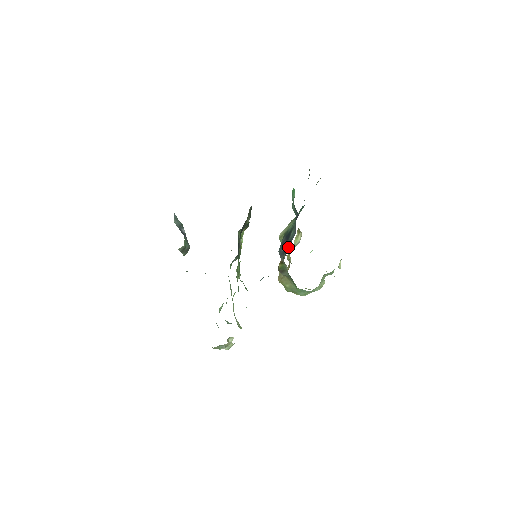
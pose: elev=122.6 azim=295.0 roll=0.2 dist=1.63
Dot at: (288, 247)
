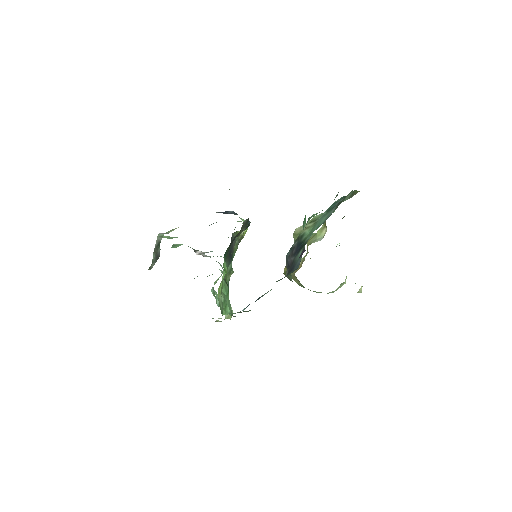
Dot at: (290, 270)
